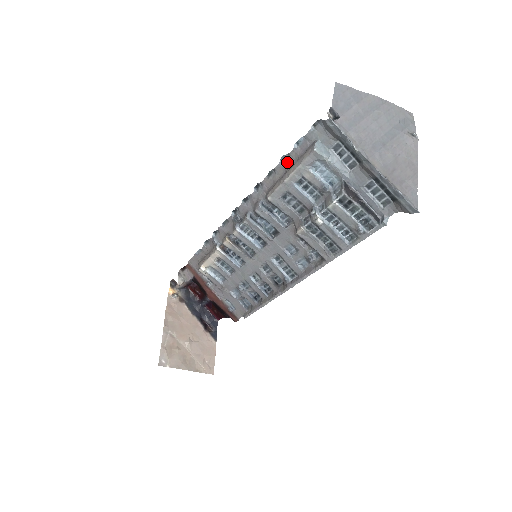
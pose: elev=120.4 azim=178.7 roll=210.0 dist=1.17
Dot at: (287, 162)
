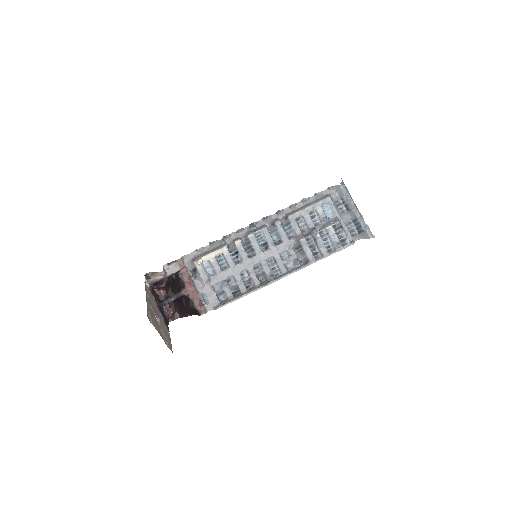
Dot at: (306, 202)
